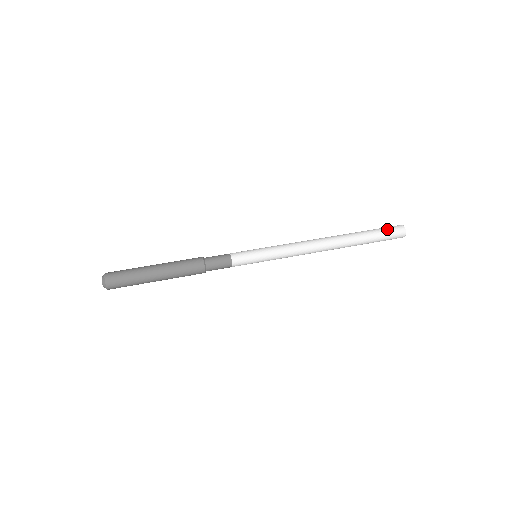
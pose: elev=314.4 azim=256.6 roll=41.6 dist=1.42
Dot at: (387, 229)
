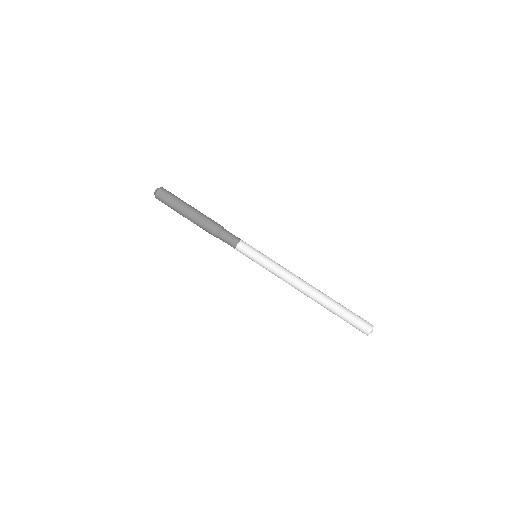
Dot at: (355, 324)
